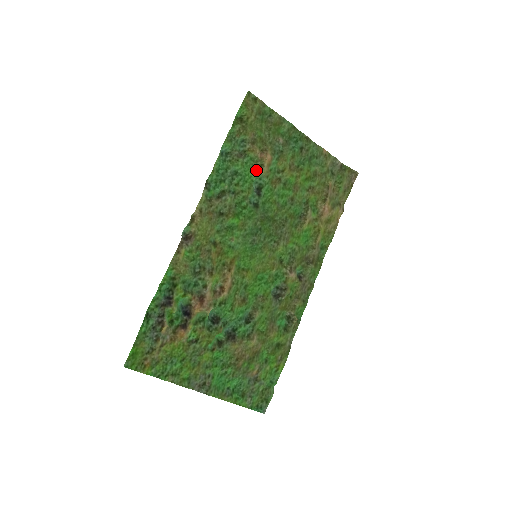
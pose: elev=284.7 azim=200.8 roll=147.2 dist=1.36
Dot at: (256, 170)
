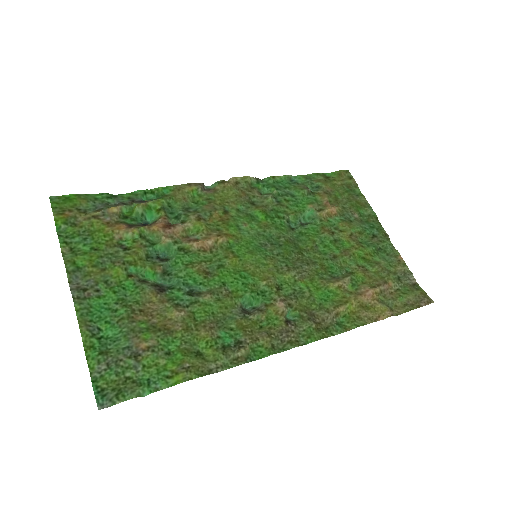
Dot at: (313, 207)
